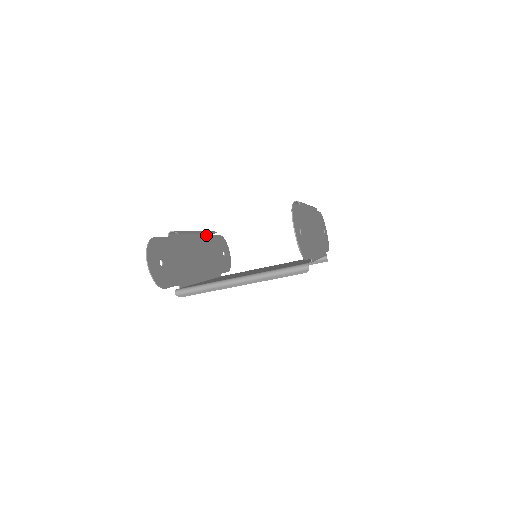
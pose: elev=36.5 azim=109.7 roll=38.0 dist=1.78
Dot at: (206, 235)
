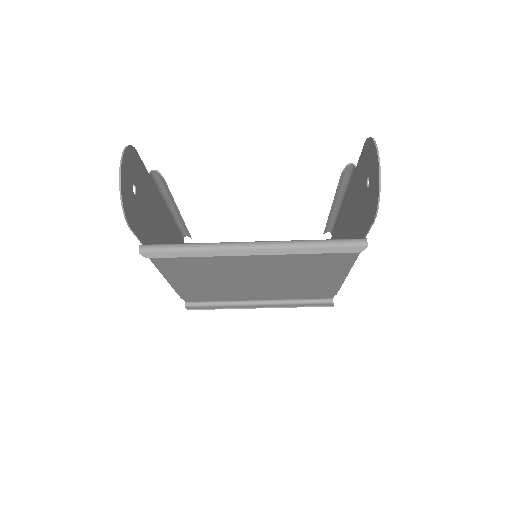
Dot at: (179, 232)
